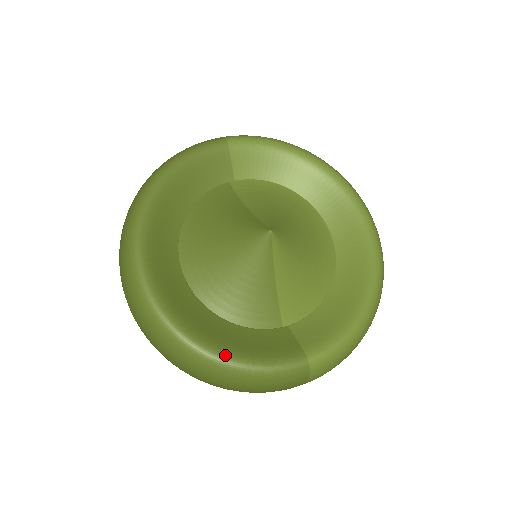
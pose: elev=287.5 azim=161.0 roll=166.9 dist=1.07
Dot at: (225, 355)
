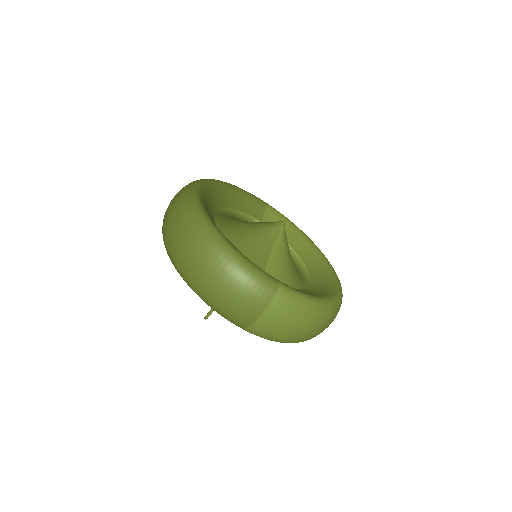
Dot at: (228, 241)
